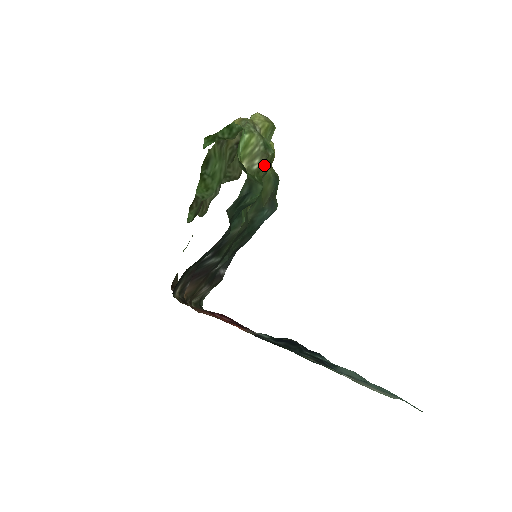
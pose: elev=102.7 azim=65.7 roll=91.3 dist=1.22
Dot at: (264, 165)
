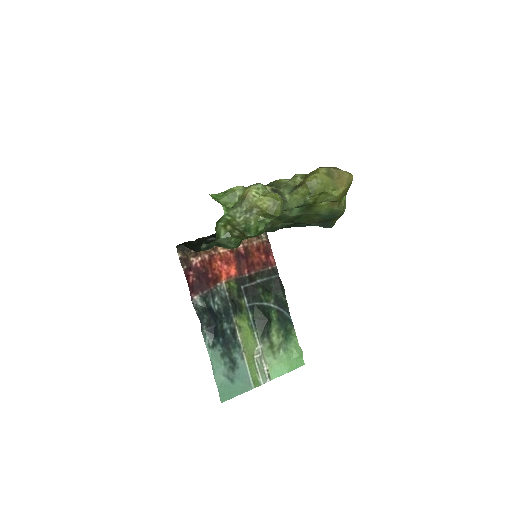
Dot at: (243, 237)
